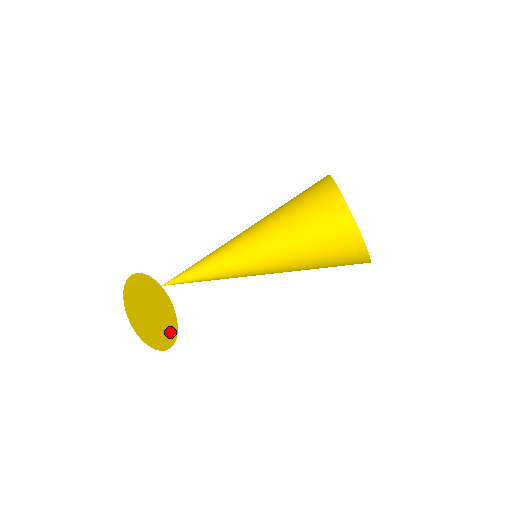
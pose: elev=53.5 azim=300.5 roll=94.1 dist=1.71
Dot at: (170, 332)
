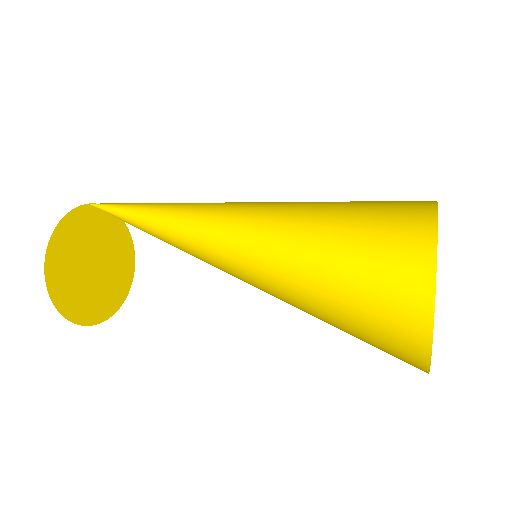
Dot at: (125, 257)
